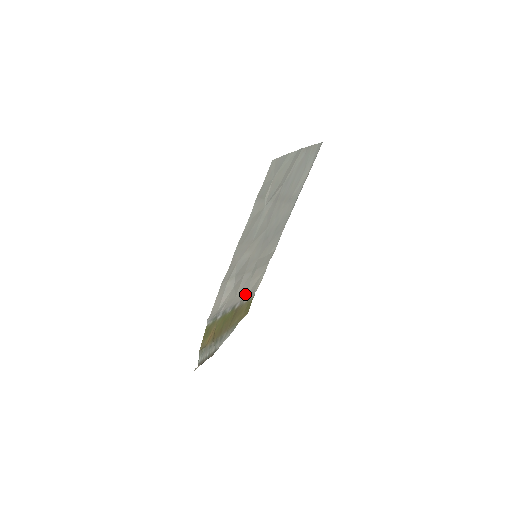
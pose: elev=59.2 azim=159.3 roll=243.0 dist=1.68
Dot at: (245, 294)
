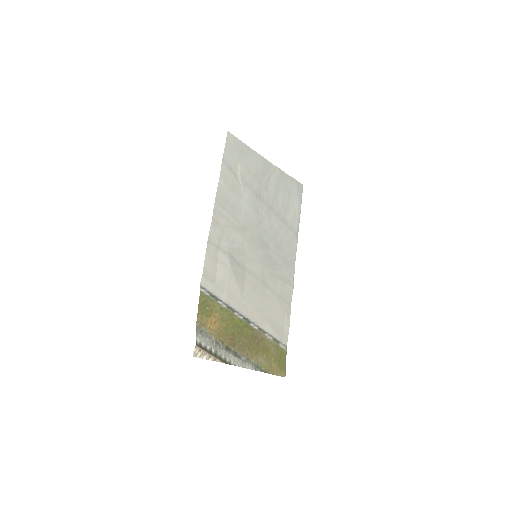
Dot at: (262, 318)
